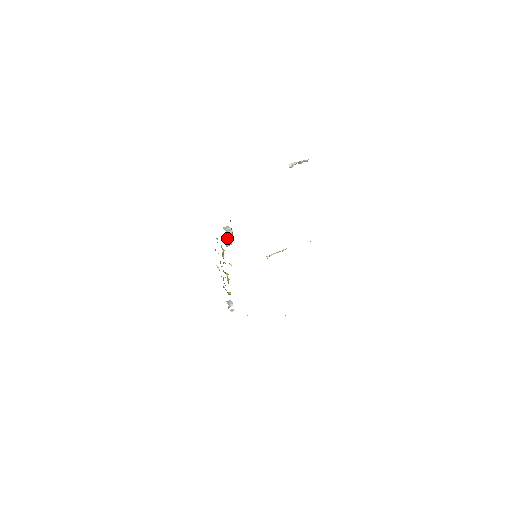
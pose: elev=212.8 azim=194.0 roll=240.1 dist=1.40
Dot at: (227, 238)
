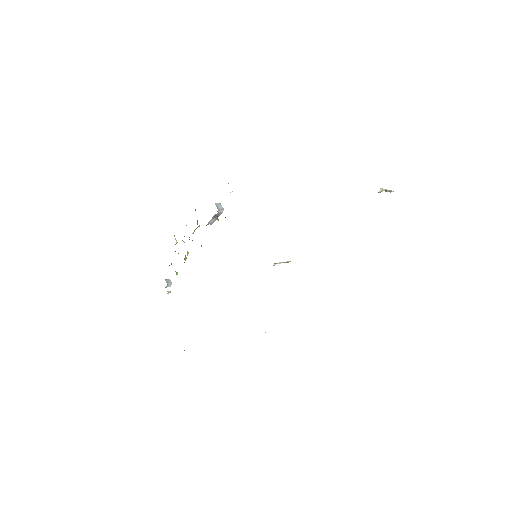
Dot at: (214, 216)
